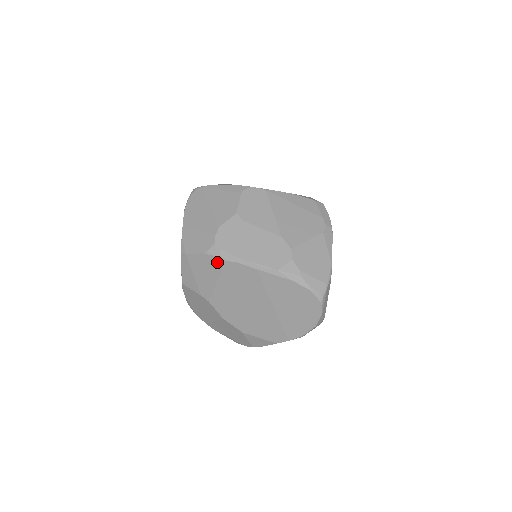
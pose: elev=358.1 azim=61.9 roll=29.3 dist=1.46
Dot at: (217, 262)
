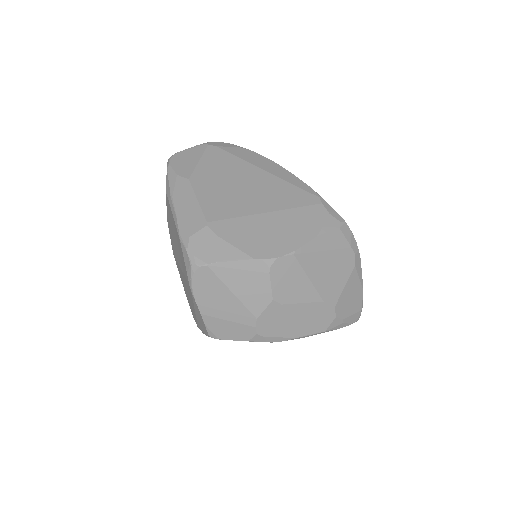
Dot at: occluded
